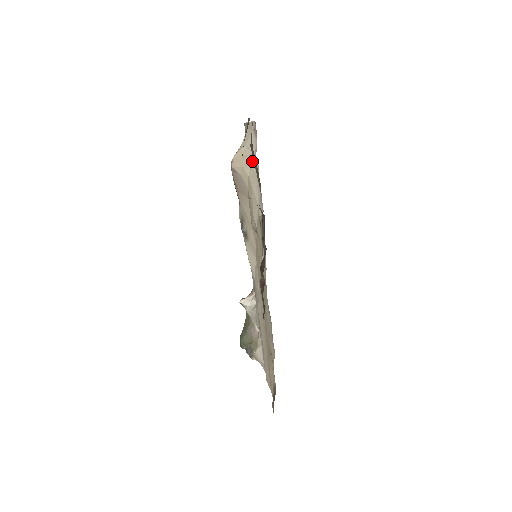
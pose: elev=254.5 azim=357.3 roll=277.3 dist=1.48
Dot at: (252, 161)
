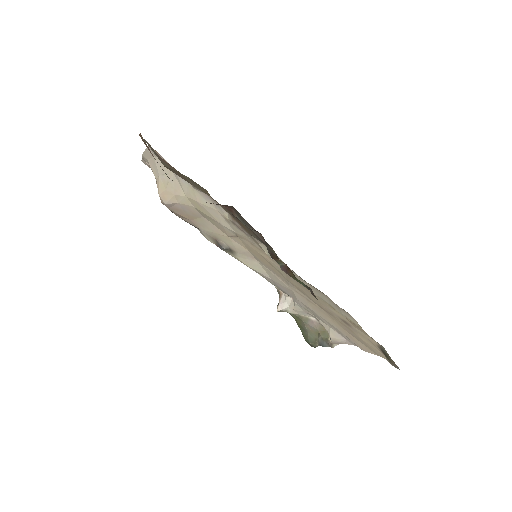
Dot at: (177, 181)
